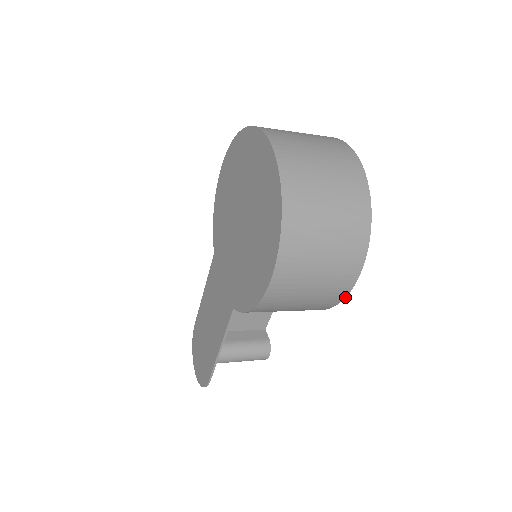
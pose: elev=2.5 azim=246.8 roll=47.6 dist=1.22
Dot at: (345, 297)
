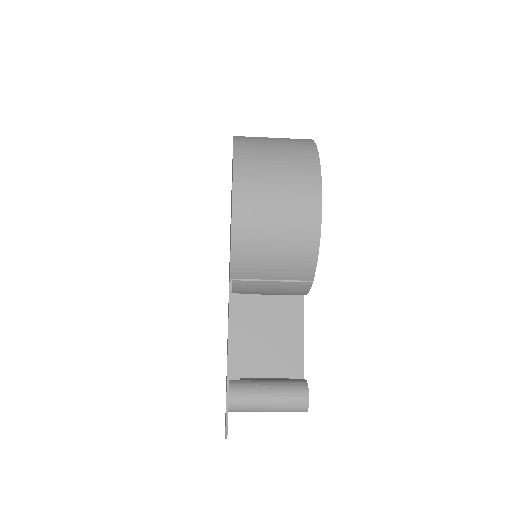
Dot at: (321, 217)
